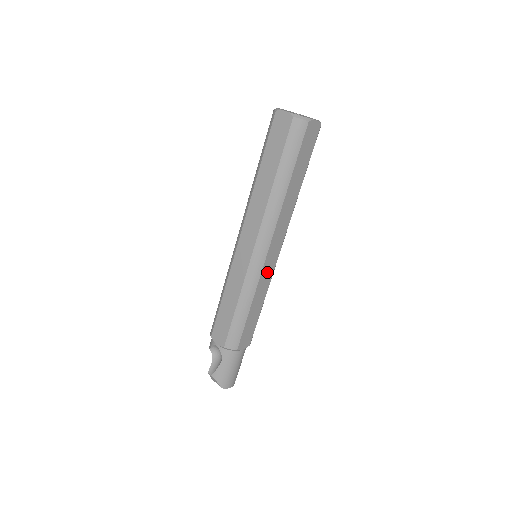
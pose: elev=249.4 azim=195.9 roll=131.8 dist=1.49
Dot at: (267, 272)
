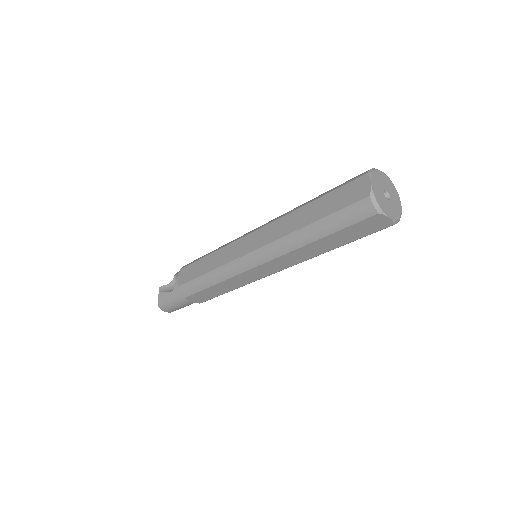
Dot at: (249, 276)
